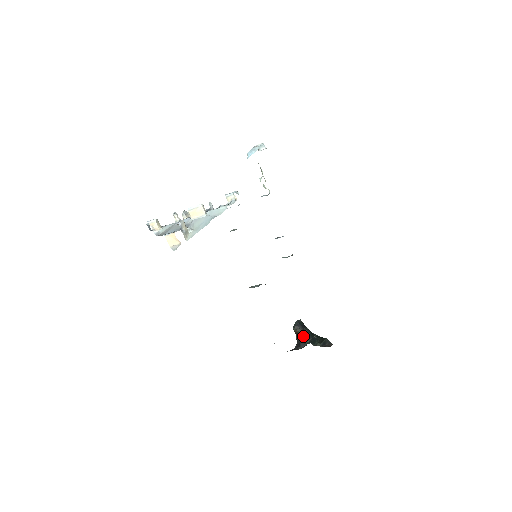
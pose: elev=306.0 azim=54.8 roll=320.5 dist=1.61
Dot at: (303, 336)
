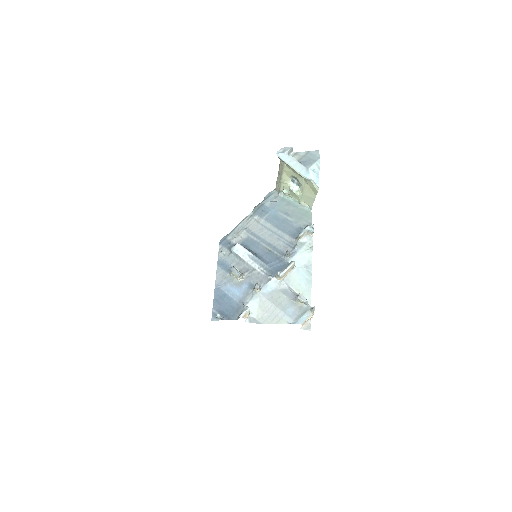
Dot at: occluded
